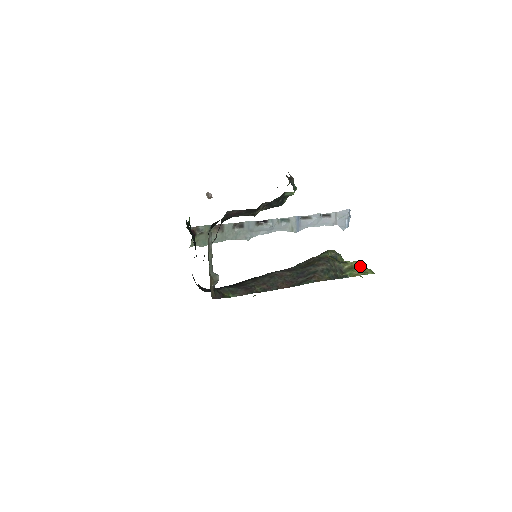
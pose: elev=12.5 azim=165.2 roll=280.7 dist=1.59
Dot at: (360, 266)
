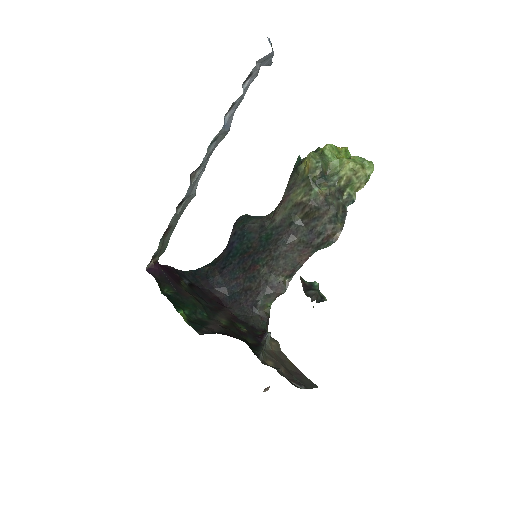
Dot at: (357, 173)
